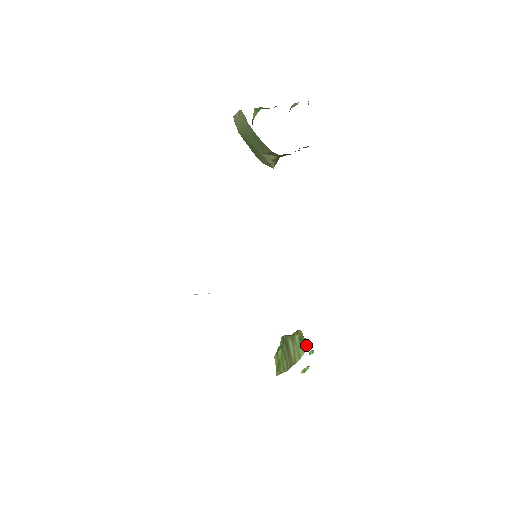
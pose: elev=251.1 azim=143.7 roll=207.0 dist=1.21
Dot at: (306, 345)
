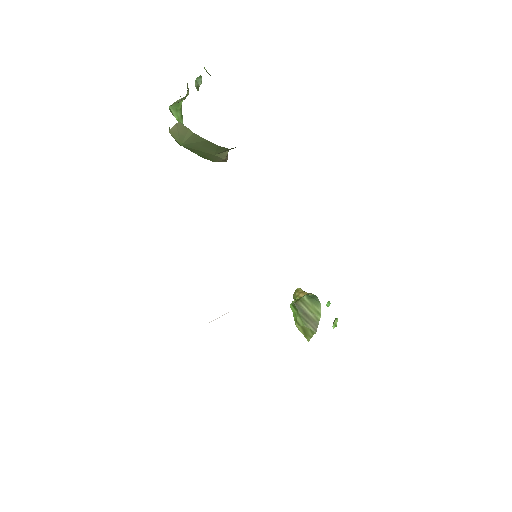
Dot at: (317, 300)
